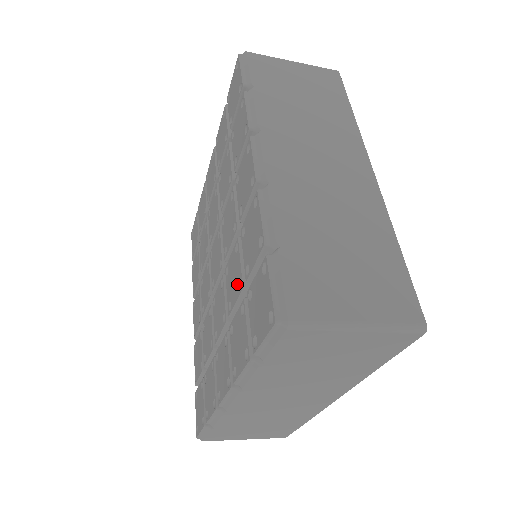
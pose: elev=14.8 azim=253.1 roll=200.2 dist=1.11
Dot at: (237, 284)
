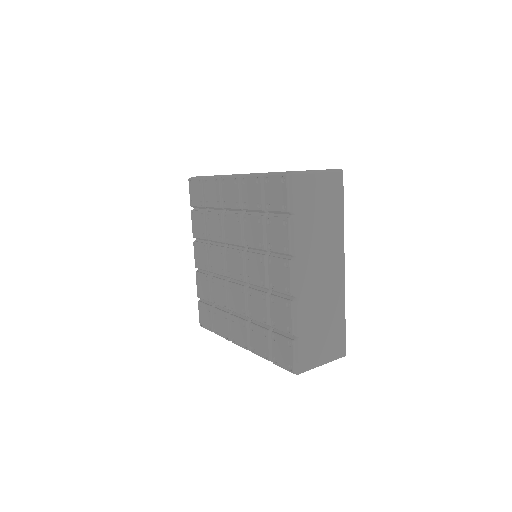
Dot at: (261, 316)
